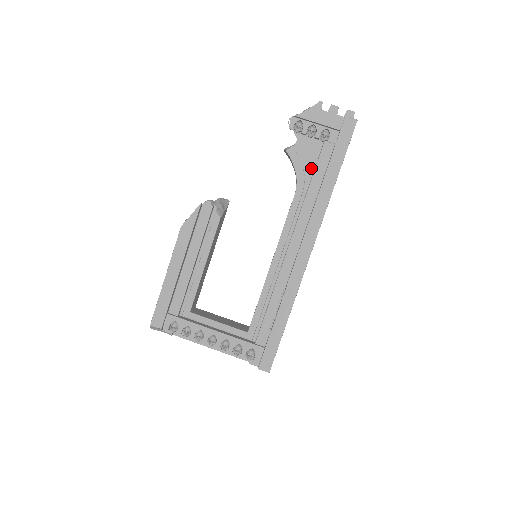
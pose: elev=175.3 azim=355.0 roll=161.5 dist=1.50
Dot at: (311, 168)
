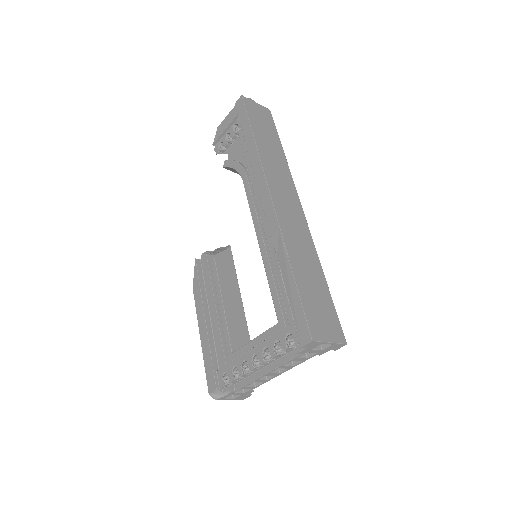
Dot at: occluded
